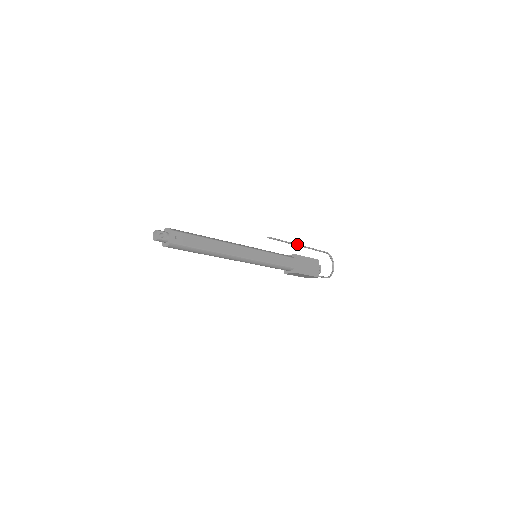
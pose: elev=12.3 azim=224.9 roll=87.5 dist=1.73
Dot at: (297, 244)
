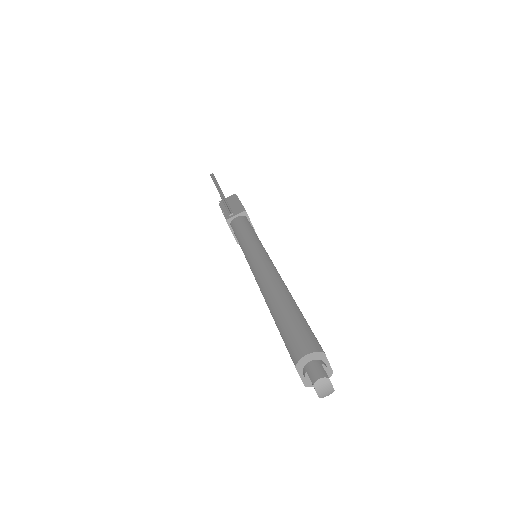
Dot at: (222, 192)
